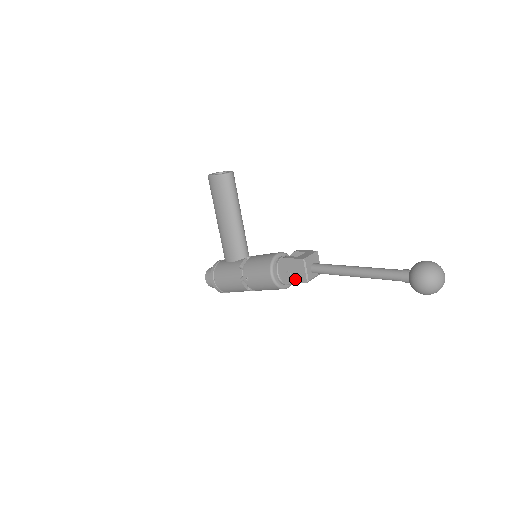
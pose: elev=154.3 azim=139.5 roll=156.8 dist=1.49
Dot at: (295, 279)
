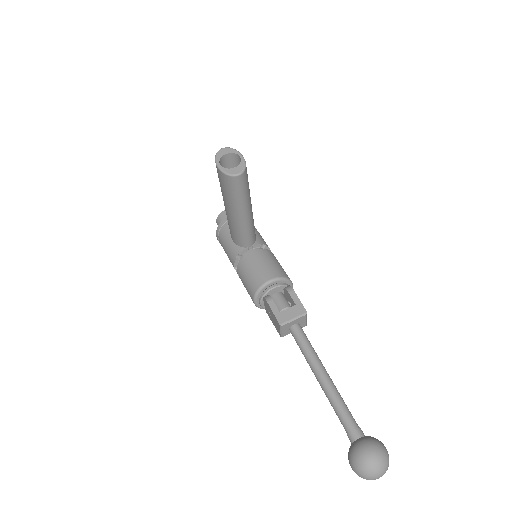
Dot at: (273, 323)
